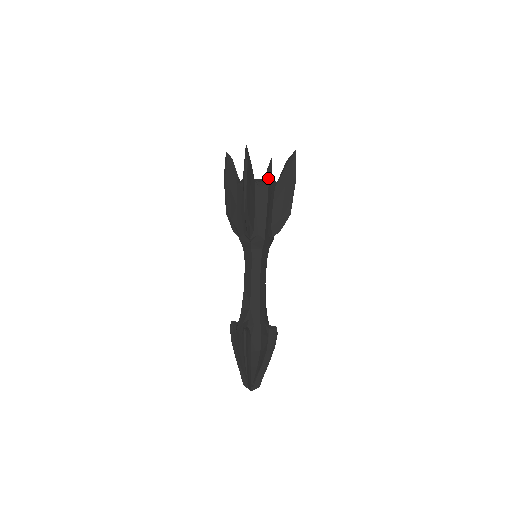
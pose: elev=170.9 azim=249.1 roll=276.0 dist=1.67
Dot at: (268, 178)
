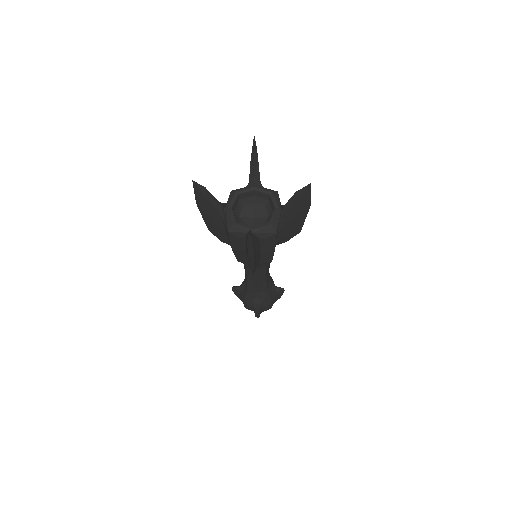
Dot at: (256, 174)
